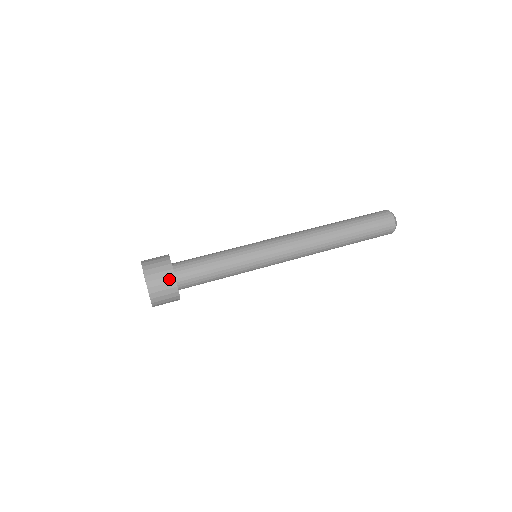
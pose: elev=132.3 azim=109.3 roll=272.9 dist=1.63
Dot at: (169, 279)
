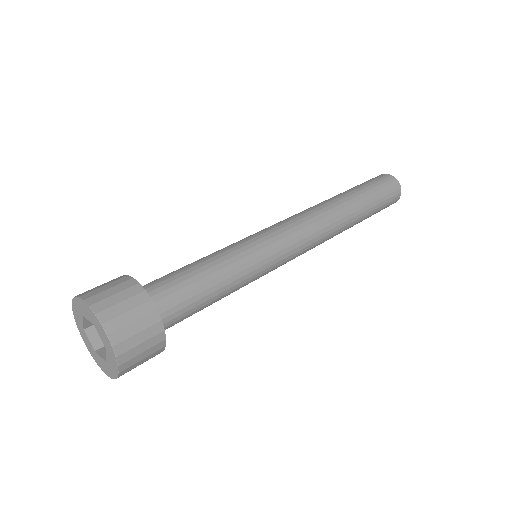
Dot at: (149, 320)
